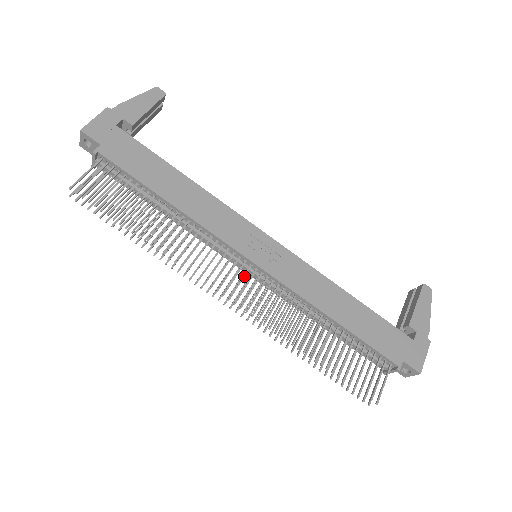
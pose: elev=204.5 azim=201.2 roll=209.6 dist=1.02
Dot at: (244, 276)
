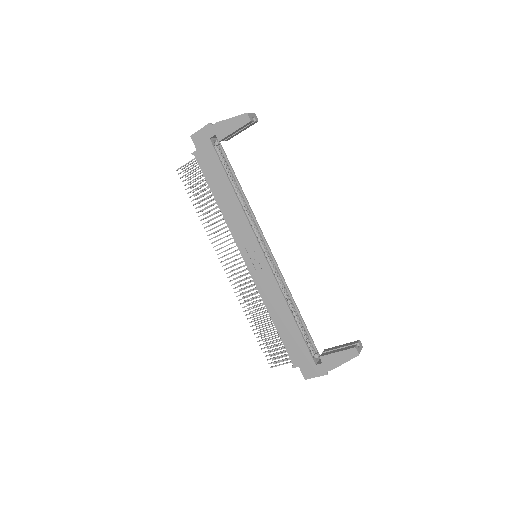
Dot at: occluded
